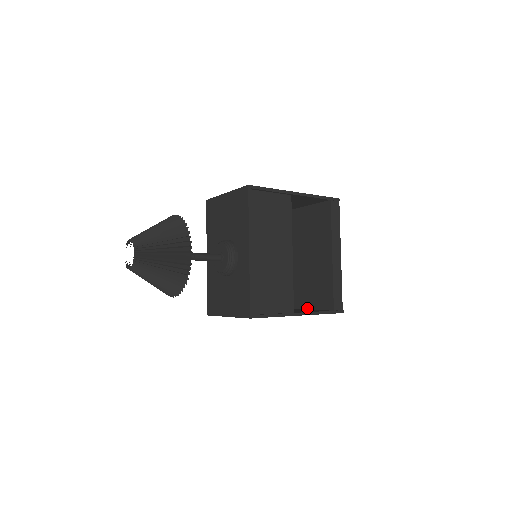
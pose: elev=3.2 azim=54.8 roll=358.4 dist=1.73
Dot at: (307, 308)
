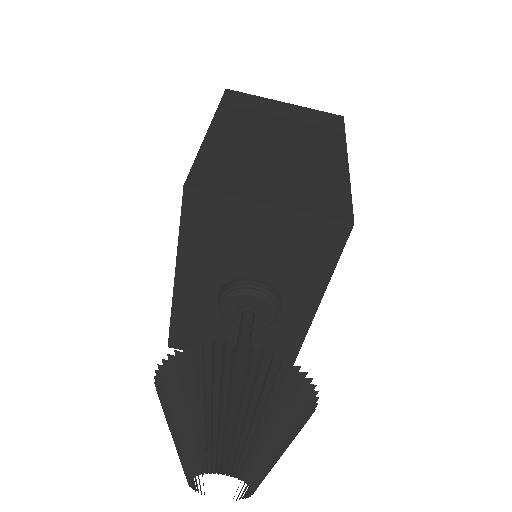
Dot at: occluded
